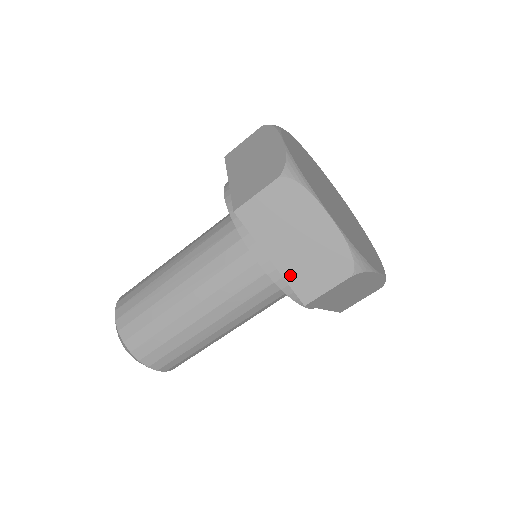
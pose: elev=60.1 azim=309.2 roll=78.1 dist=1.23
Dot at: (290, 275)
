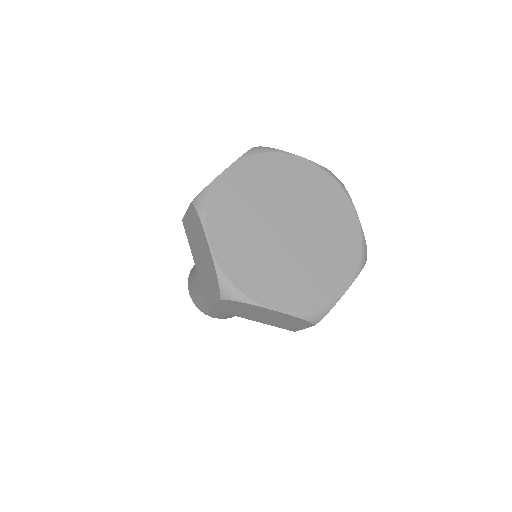
Dot at: (201, 281)
